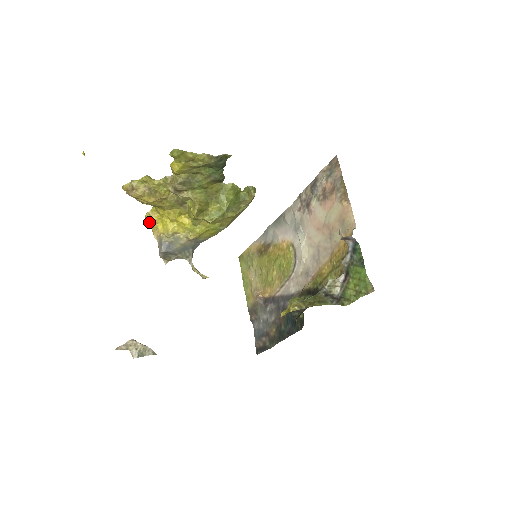
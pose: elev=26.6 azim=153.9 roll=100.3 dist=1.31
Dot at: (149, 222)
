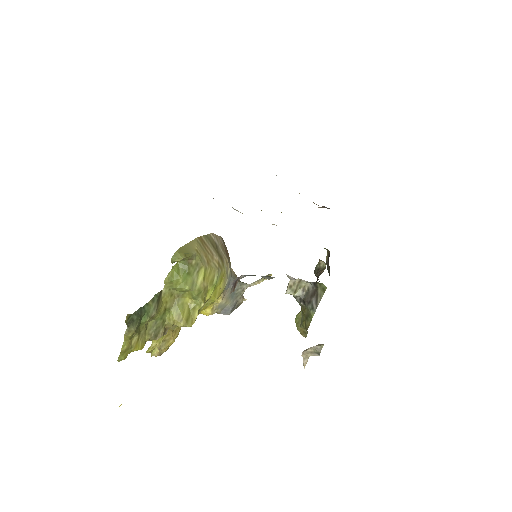
Dot at: occluded
